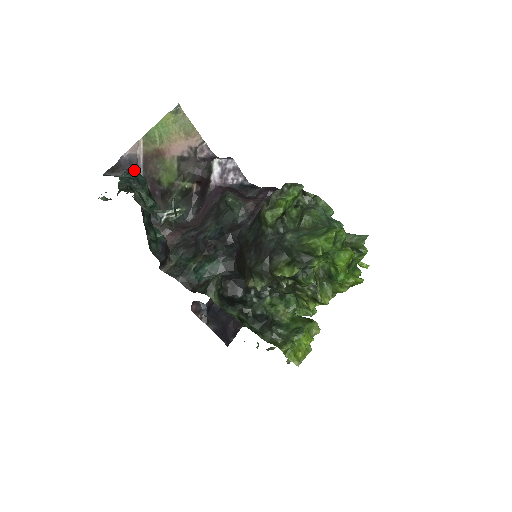
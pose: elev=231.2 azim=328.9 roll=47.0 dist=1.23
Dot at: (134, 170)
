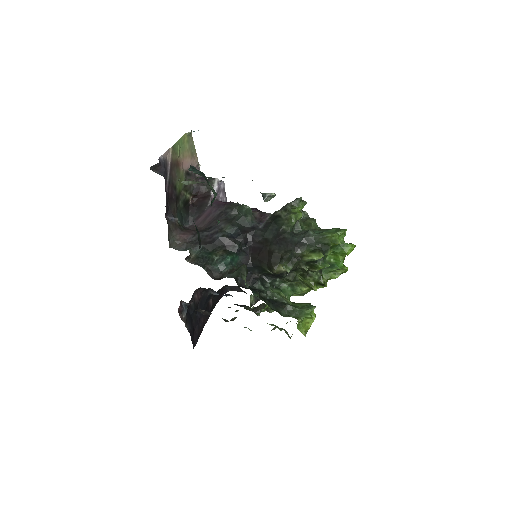
Dot at: occluded
